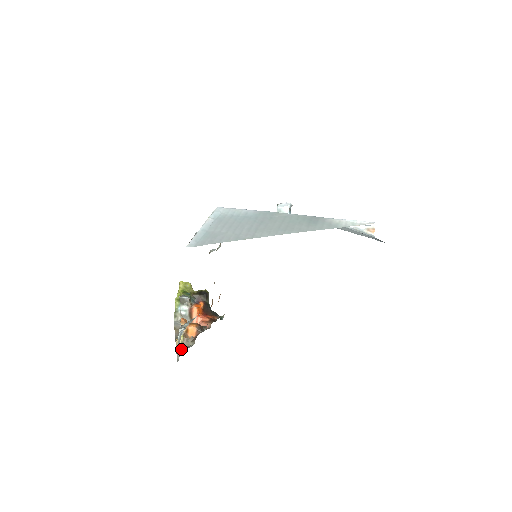
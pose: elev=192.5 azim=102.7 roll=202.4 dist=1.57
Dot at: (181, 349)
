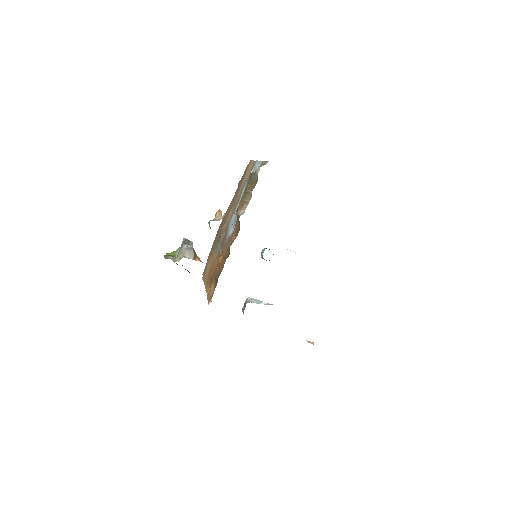
Dot at: occluded
